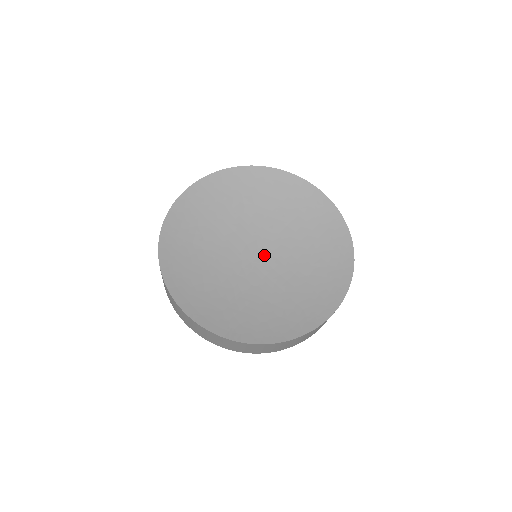
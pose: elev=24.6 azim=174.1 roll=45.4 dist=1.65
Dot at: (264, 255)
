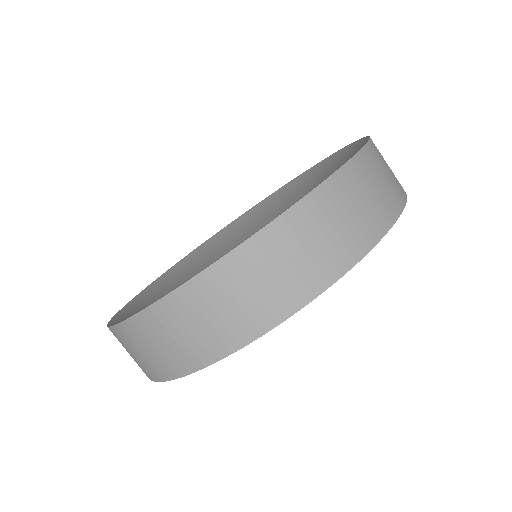
Dot at: occluded
